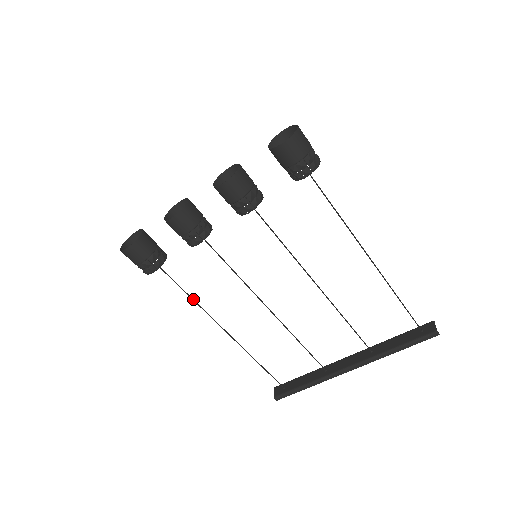
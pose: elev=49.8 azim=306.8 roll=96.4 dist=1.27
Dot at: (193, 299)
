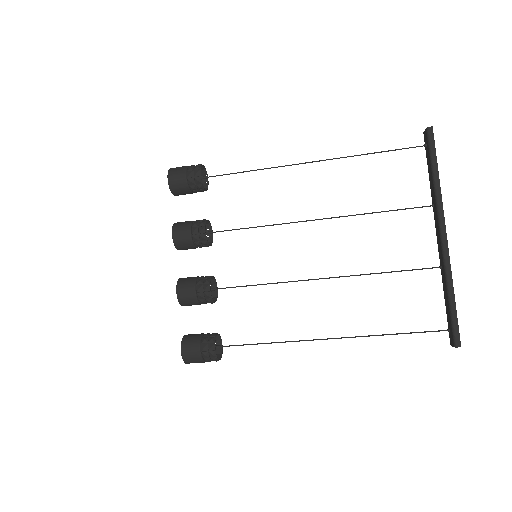
Dot at: (271, 343)
